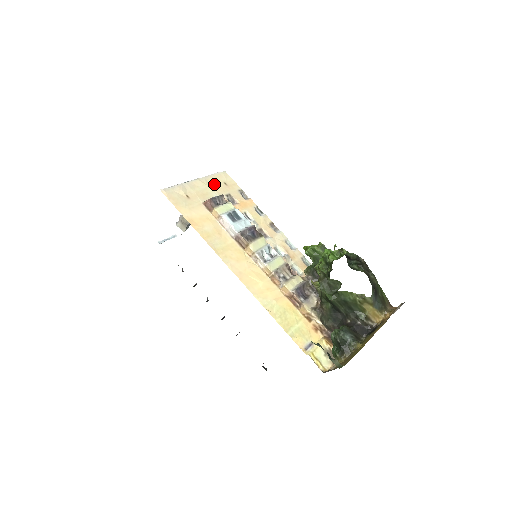
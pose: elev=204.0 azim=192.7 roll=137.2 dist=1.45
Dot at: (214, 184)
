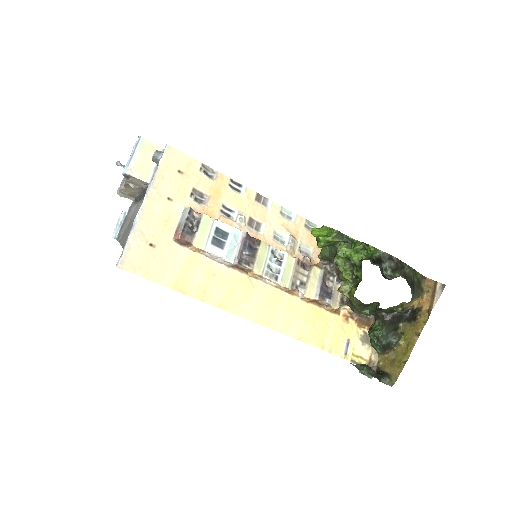
Dot at: (168, 187)
